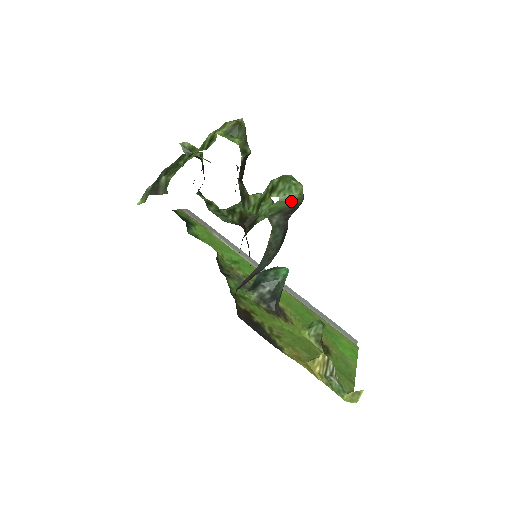
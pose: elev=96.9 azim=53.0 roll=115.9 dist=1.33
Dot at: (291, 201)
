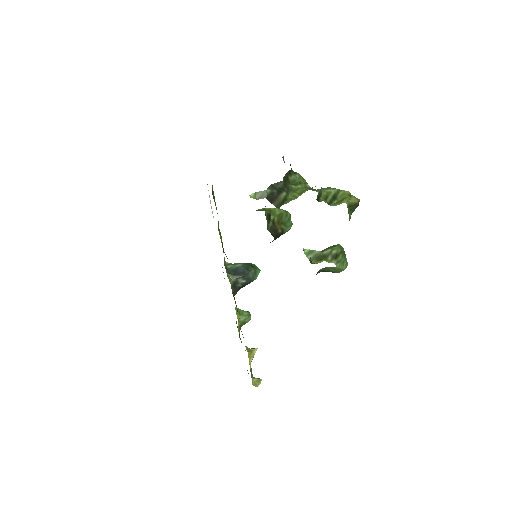
Dot at: (338, 271)
